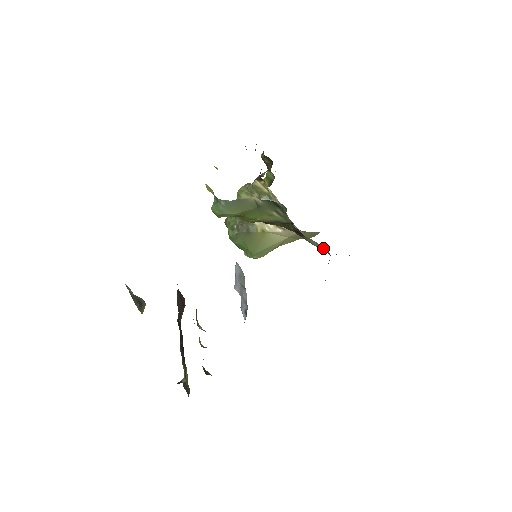
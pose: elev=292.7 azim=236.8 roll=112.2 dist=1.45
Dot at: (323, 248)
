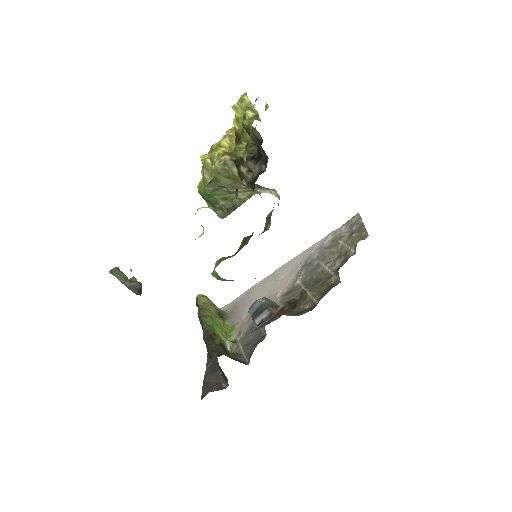
Dot at: occluded
